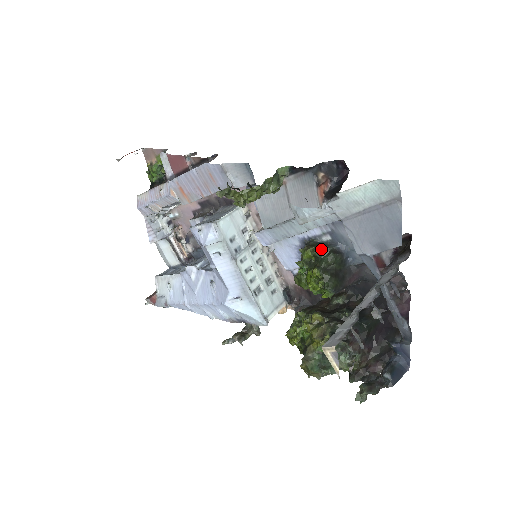
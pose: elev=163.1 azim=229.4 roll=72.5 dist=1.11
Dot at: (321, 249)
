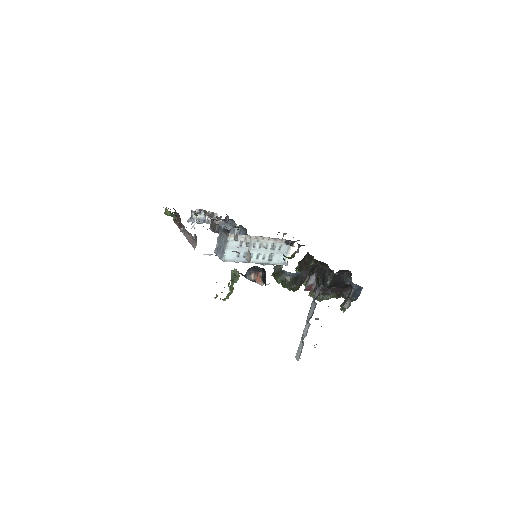
Dot at: (280, 280)
